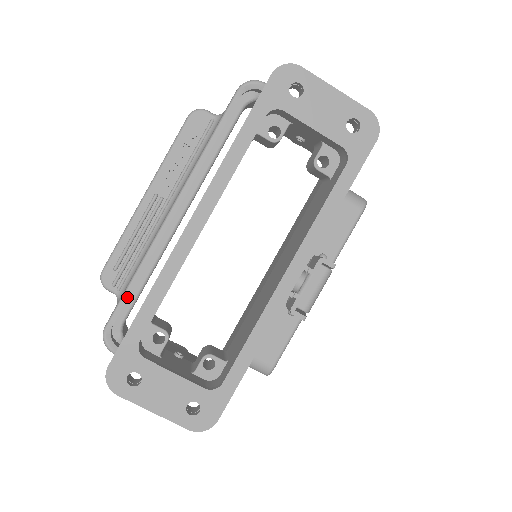
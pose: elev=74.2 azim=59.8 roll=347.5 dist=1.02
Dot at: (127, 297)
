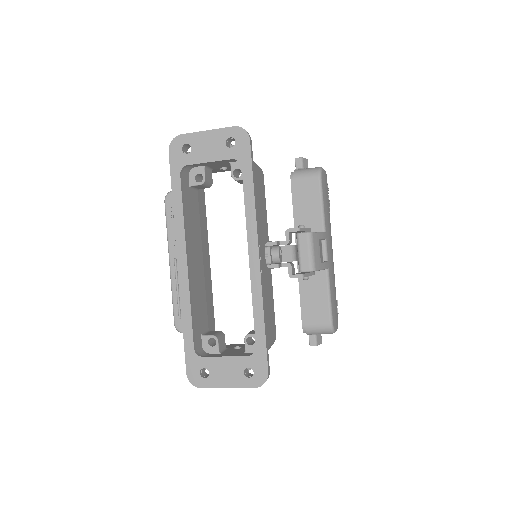
Dot at: occluded
